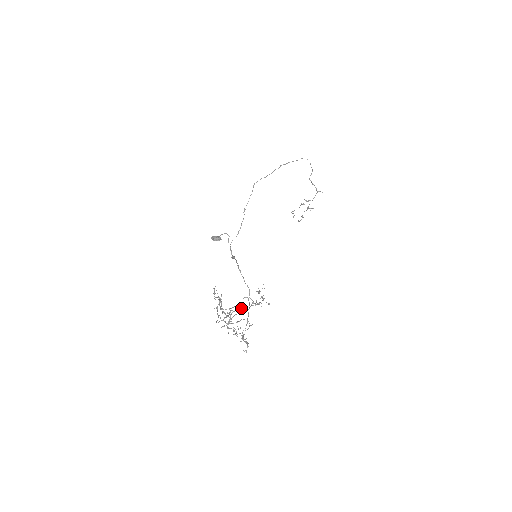
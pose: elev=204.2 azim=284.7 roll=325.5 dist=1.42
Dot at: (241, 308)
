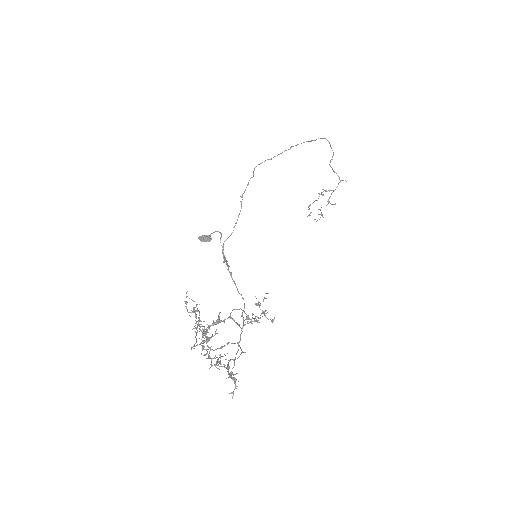
Dot at: (221, 320)
